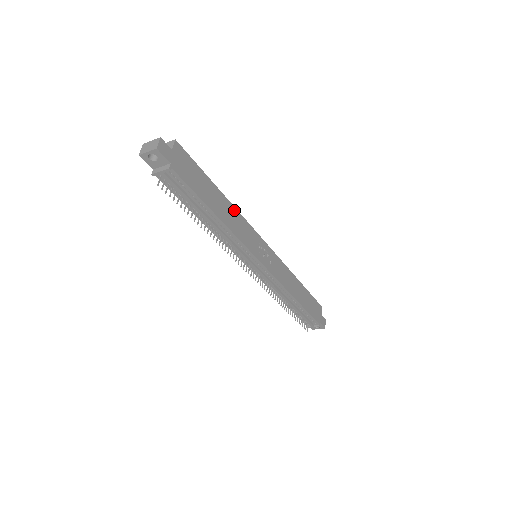
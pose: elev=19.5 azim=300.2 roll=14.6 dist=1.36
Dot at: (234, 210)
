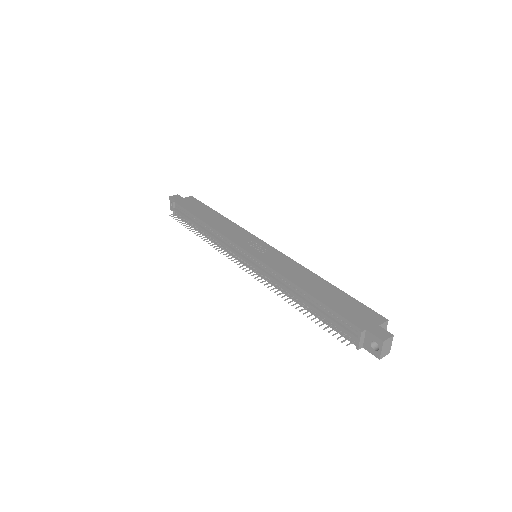
Dot at: (231, 223)
